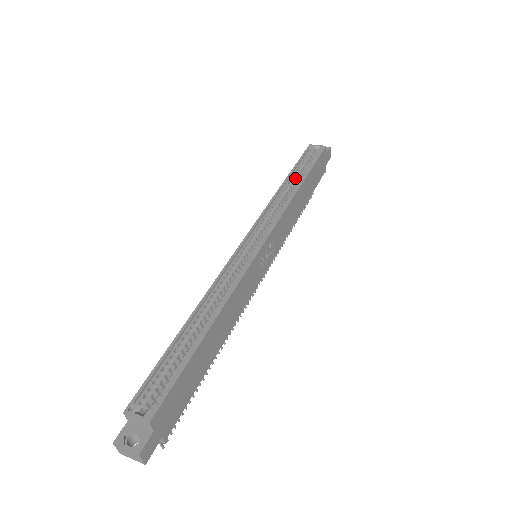
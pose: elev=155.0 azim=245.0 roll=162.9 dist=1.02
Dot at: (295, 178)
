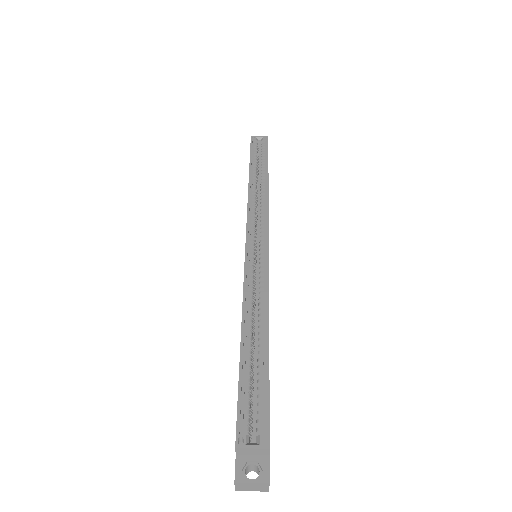
Dot at: (256, 172)
